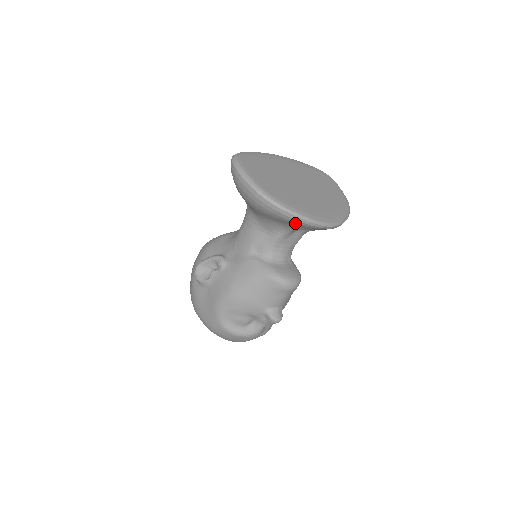
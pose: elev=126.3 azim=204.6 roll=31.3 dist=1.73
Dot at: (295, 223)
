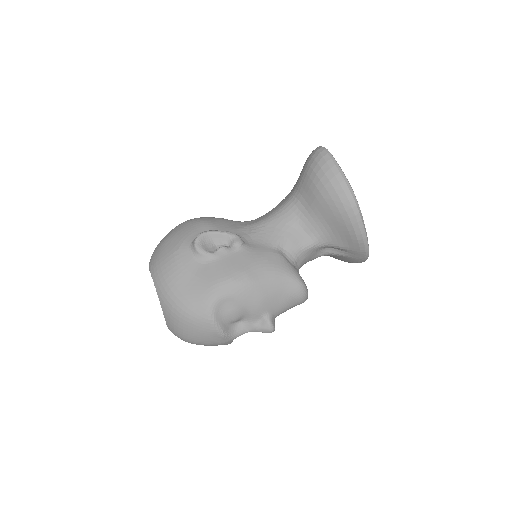
Dot at: (355, 237)
